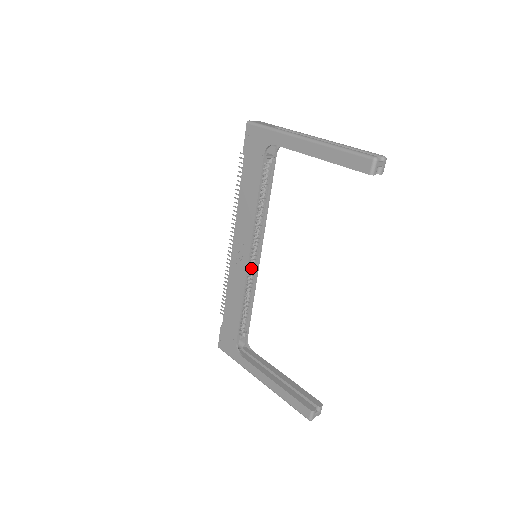
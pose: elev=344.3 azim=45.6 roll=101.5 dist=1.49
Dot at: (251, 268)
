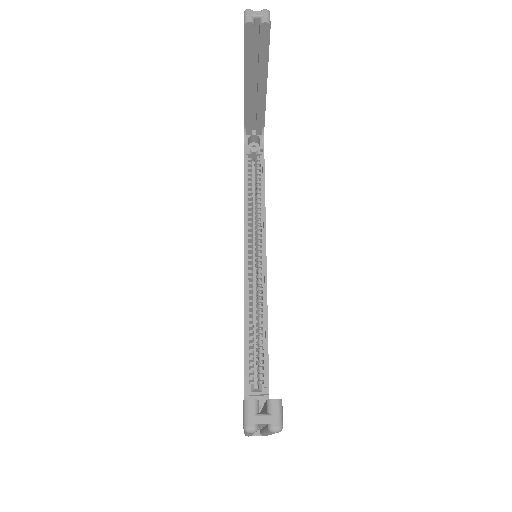
Dot at: (257, 278)
